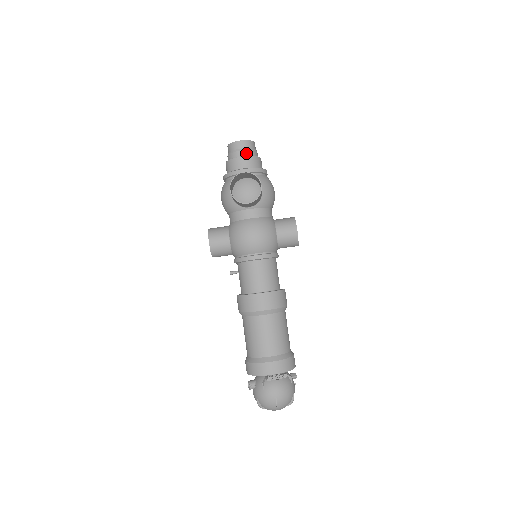
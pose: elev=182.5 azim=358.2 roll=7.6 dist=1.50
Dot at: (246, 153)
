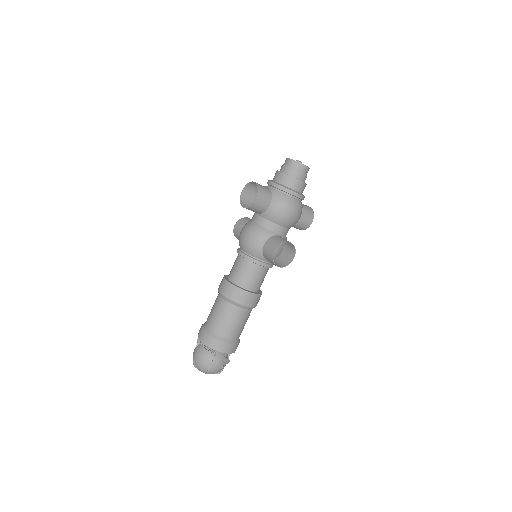
Dot at: (286, 170)
